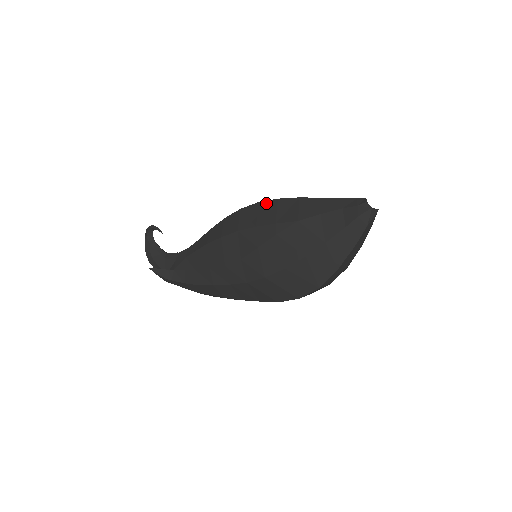
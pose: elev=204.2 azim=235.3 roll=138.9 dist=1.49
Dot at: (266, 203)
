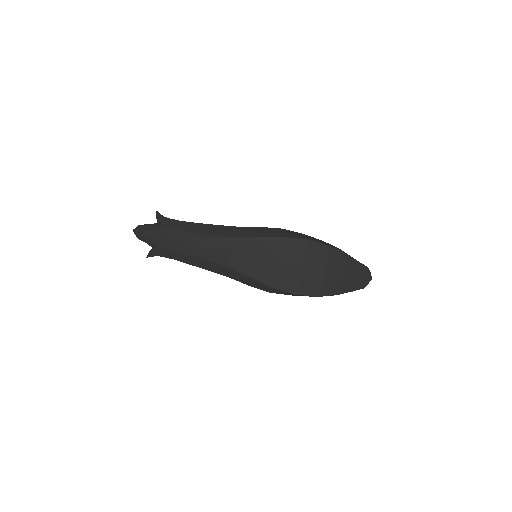
Dot at: occluded
